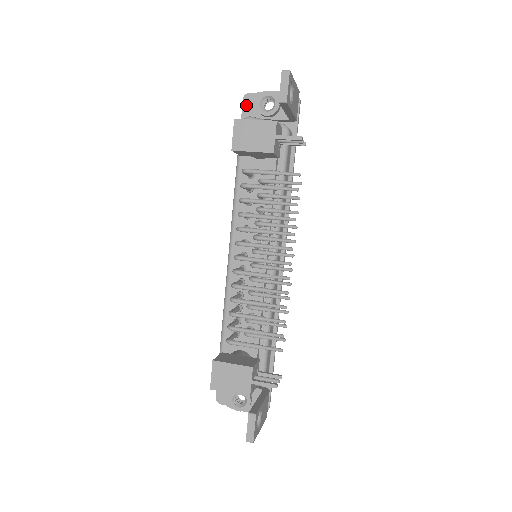
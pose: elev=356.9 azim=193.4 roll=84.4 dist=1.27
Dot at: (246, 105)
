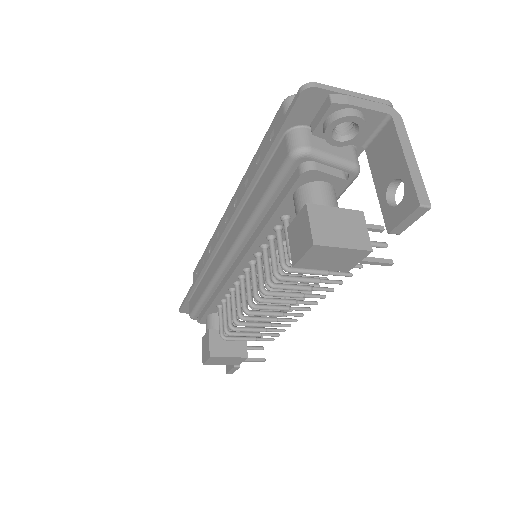
Dot at: (302, 104)
